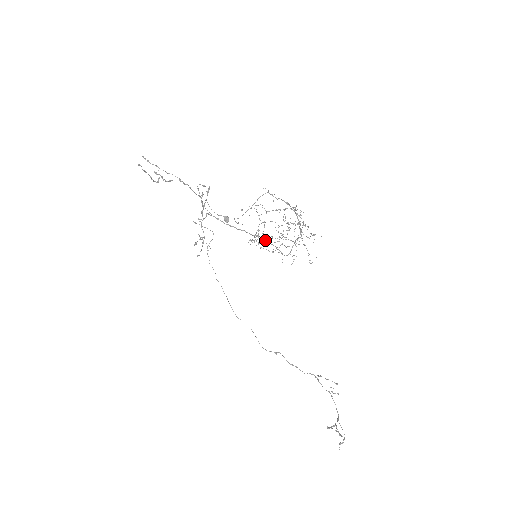
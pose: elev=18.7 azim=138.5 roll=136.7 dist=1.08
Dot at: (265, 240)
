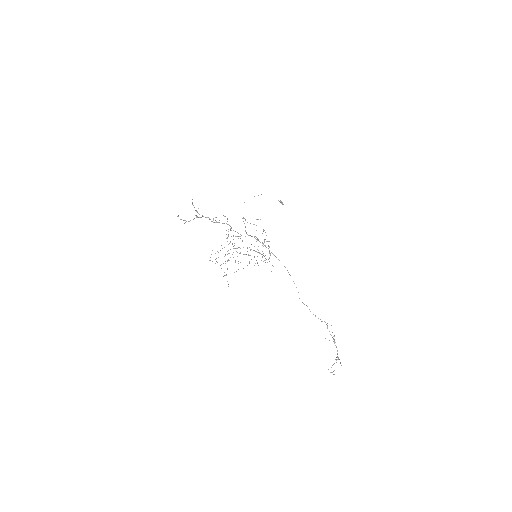
Dot at: (263, 244)
